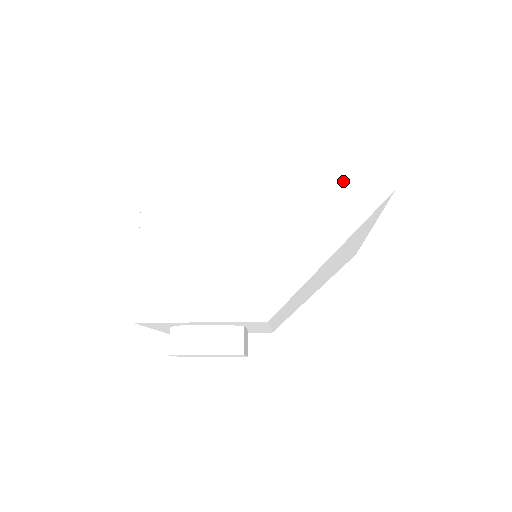
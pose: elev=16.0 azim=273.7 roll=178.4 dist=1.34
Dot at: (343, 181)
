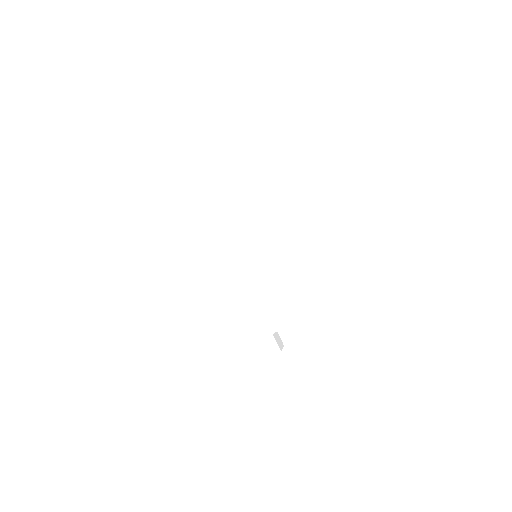
Dot at: (190, 233)
